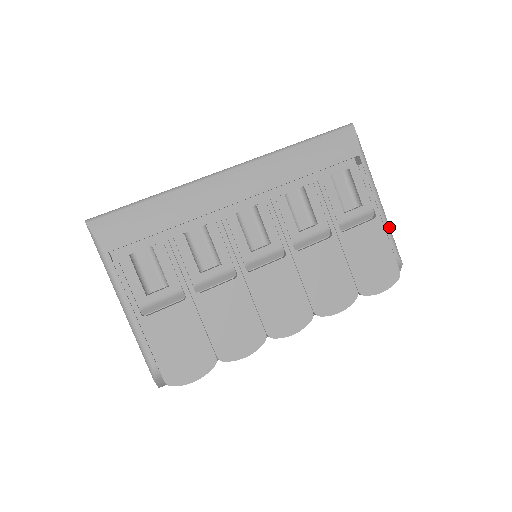
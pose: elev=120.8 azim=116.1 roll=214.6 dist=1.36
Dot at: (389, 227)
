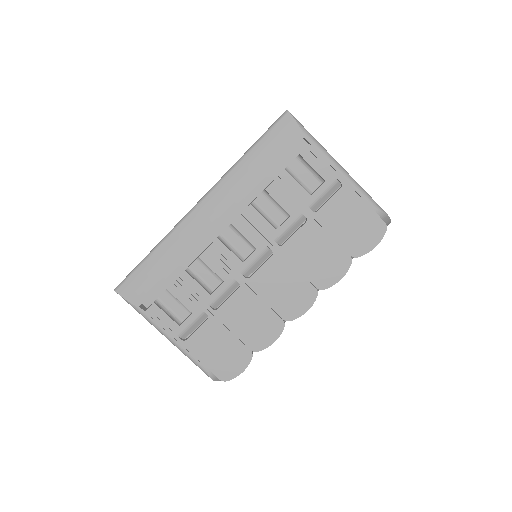
Dot at: (359, 188)
